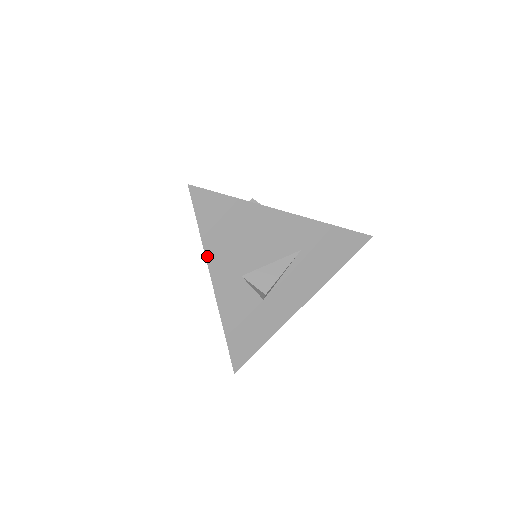
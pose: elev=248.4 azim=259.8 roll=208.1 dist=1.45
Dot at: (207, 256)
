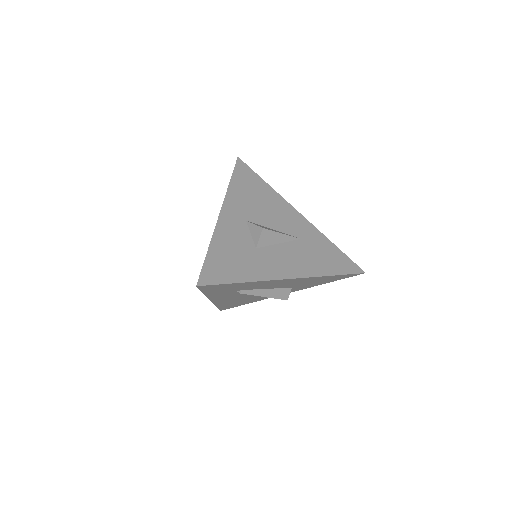
Dot at: (228, 193)
